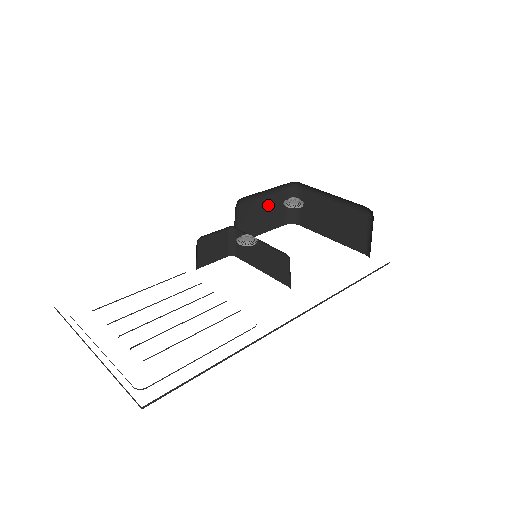
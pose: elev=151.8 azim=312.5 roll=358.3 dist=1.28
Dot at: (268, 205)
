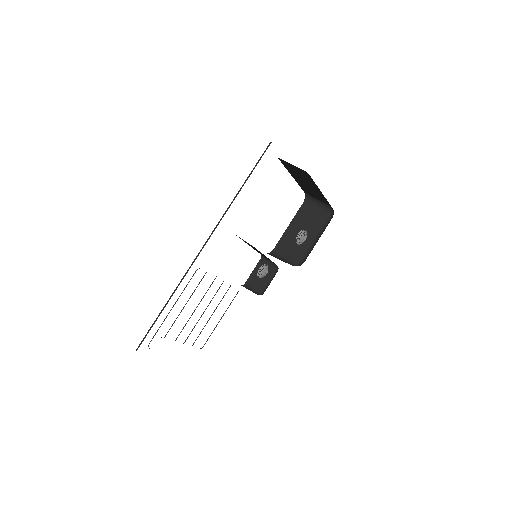
Dot at: occluded
